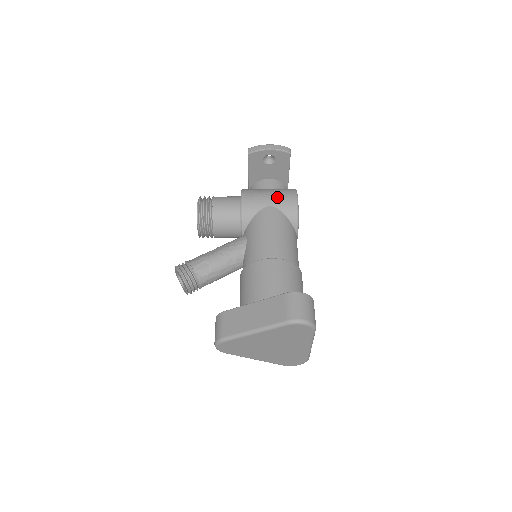
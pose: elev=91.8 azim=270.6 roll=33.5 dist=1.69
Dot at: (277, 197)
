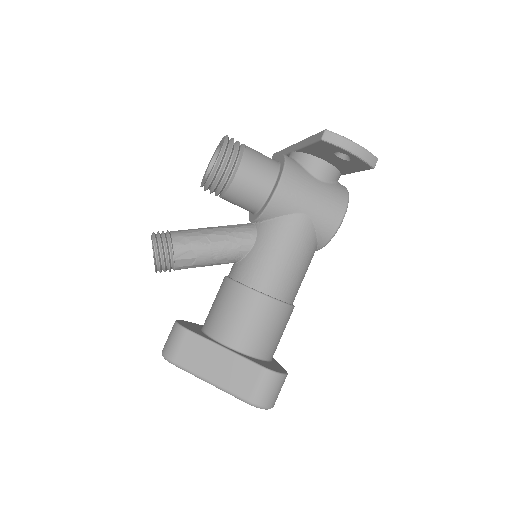
Dot at: (321, 206)
